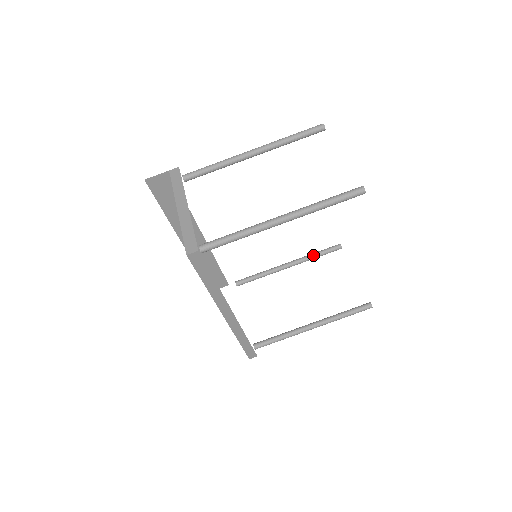
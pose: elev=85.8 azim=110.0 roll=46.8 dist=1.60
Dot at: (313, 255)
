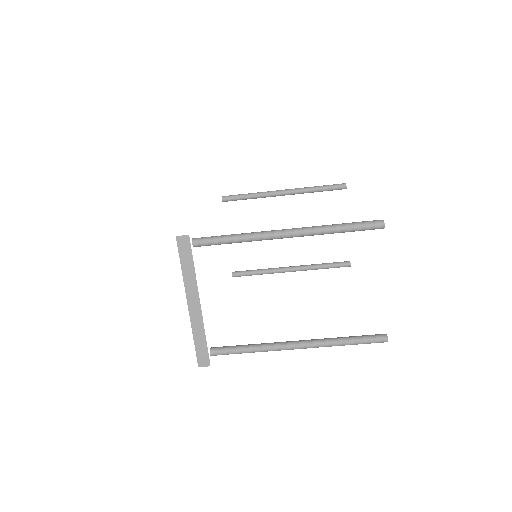
Dot at: (313, 191)
